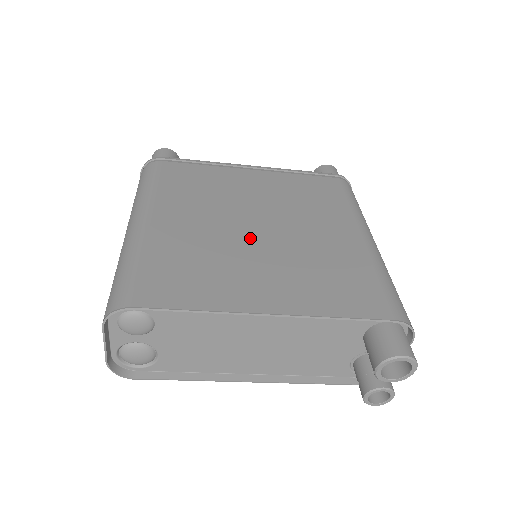
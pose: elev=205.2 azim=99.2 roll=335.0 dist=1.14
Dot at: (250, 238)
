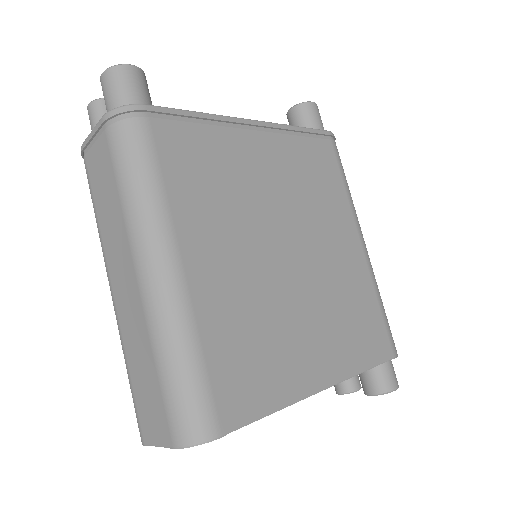
Dot at: (286, 277)
